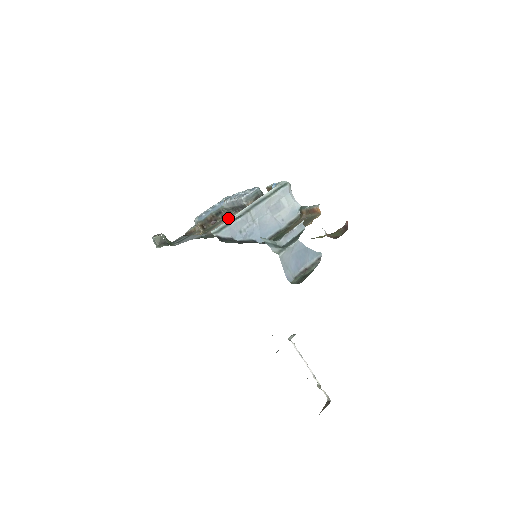
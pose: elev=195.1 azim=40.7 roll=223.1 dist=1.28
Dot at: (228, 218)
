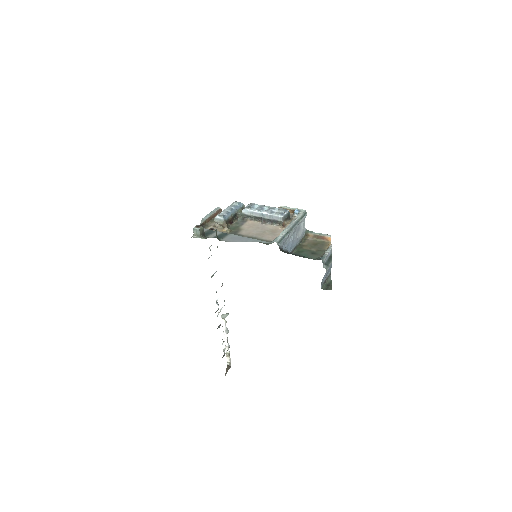
Dot at: (249, 223)
